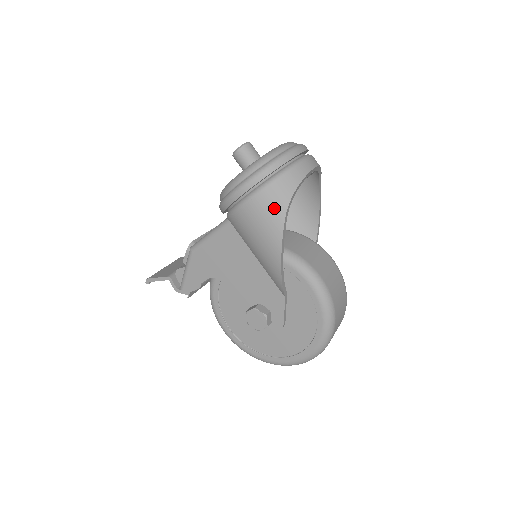
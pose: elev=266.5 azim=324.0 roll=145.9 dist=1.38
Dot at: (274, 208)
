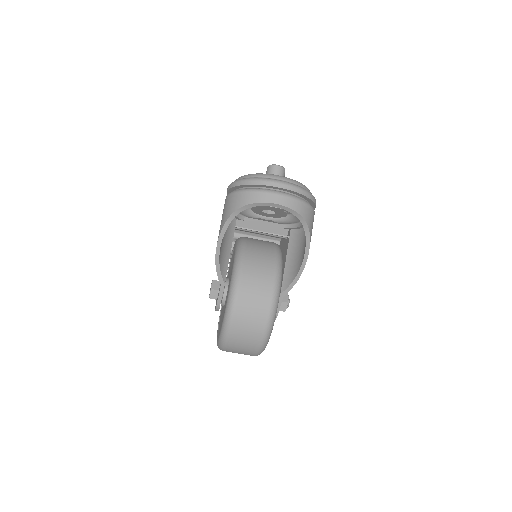
Dot at: (227, 210)
